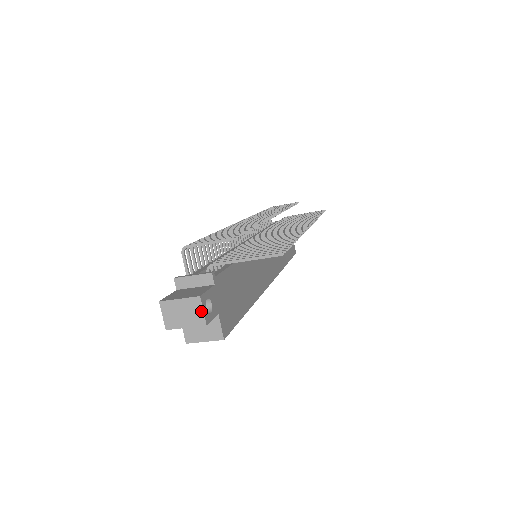
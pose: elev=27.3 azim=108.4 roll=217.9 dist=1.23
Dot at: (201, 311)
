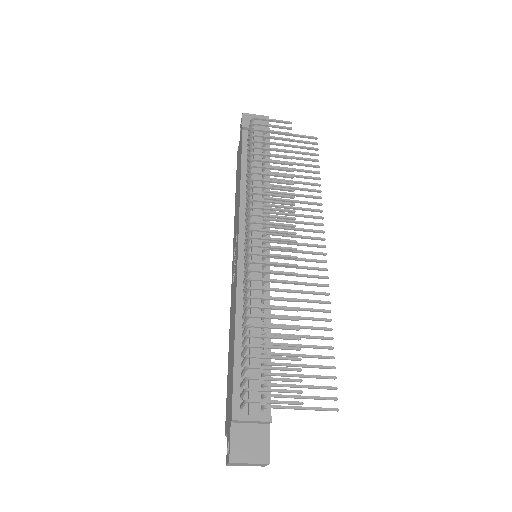
Dot at: (265, 465)
